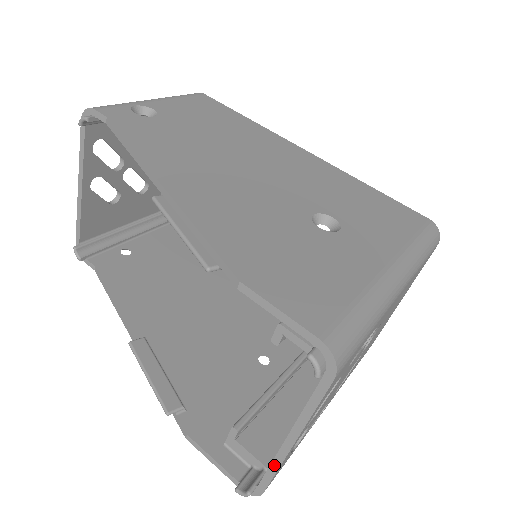
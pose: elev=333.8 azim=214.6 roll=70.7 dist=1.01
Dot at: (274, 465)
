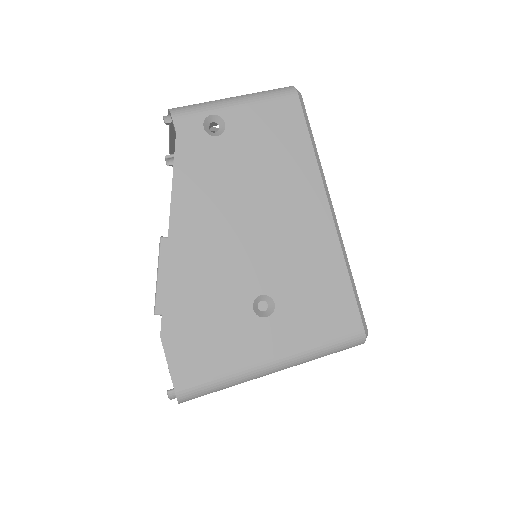
Dot at: occluded
